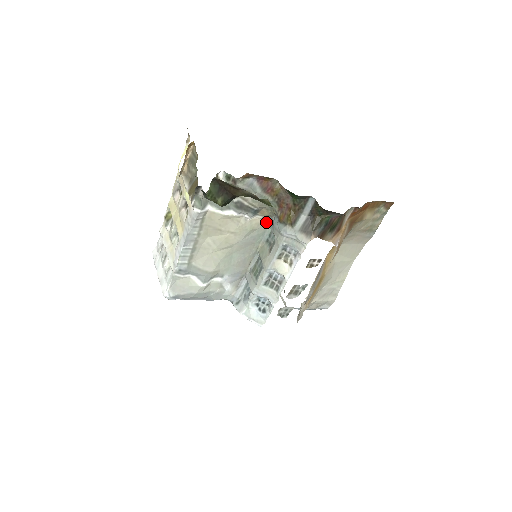
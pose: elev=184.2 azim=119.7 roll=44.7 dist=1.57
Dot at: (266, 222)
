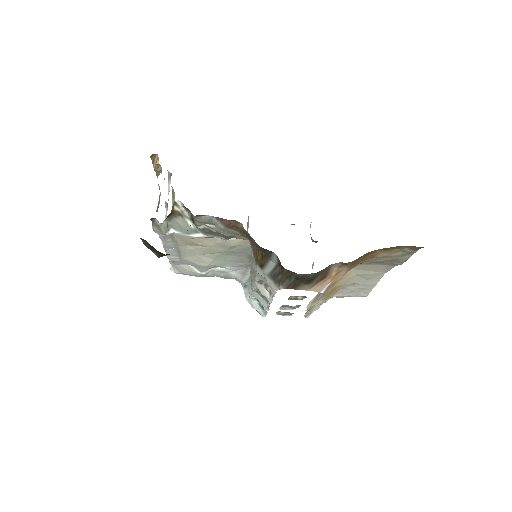
Dot at: occluded
